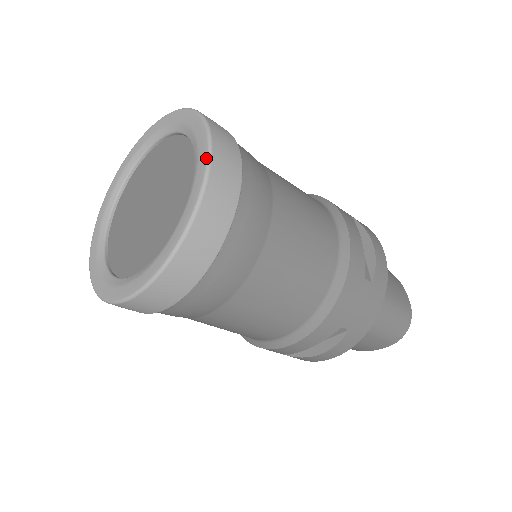
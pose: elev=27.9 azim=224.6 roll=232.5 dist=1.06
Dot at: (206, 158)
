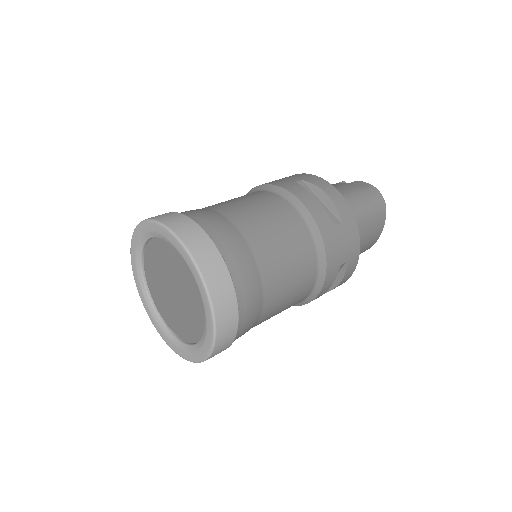
Dot at: (204, 358)
